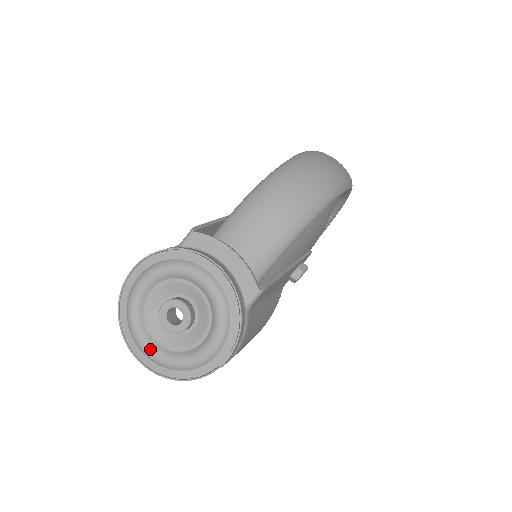
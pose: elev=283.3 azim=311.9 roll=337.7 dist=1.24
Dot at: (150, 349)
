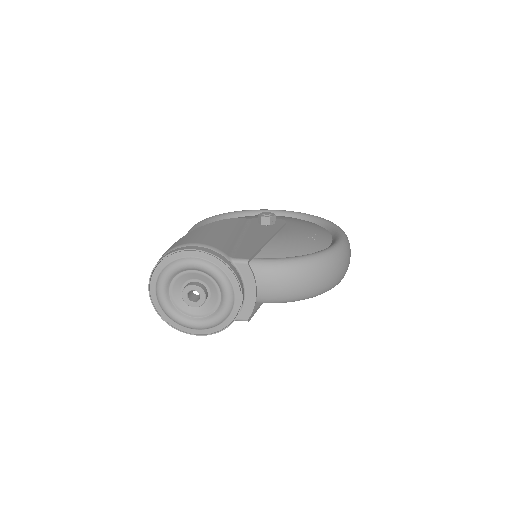
Dot at: (163, 295)
